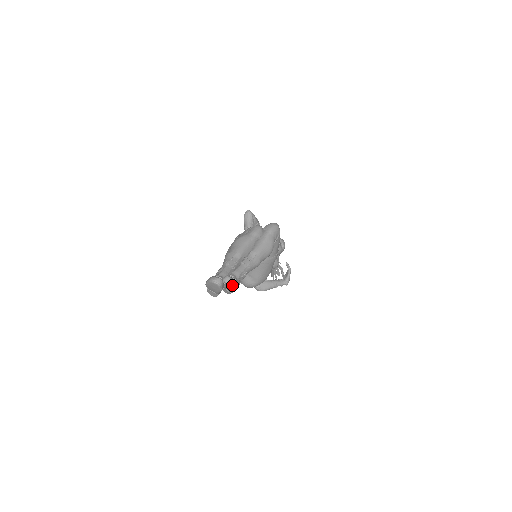
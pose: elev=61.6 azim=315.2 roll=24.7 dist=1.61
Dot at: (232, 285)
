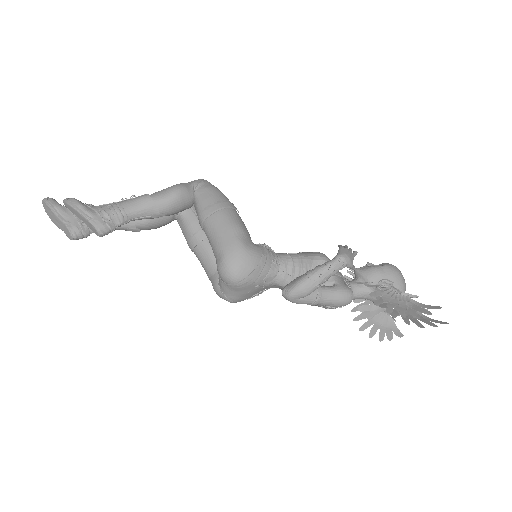
Dot at: (68, 200)
